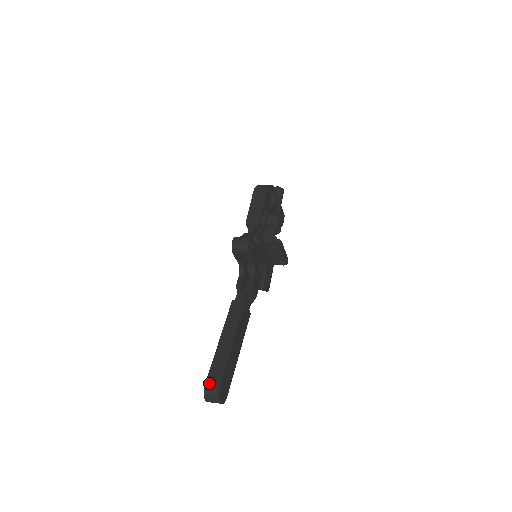
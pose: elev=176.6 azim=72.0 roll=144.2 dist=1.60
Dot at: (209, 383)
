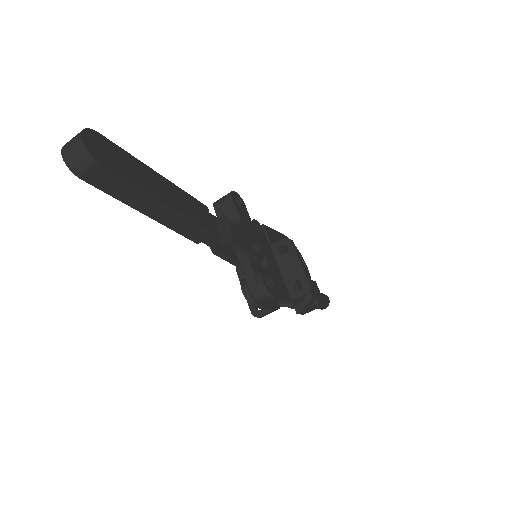
Dot at: occluded
